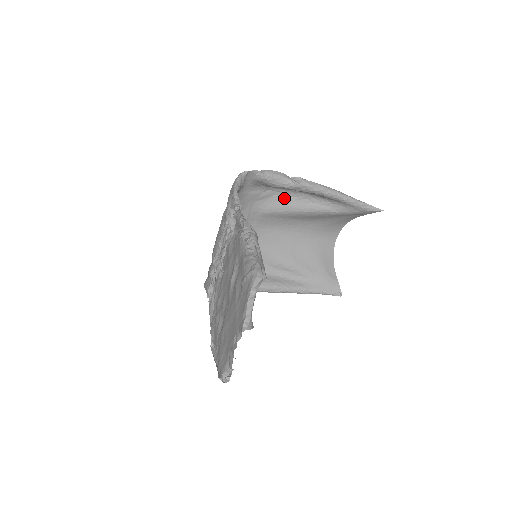
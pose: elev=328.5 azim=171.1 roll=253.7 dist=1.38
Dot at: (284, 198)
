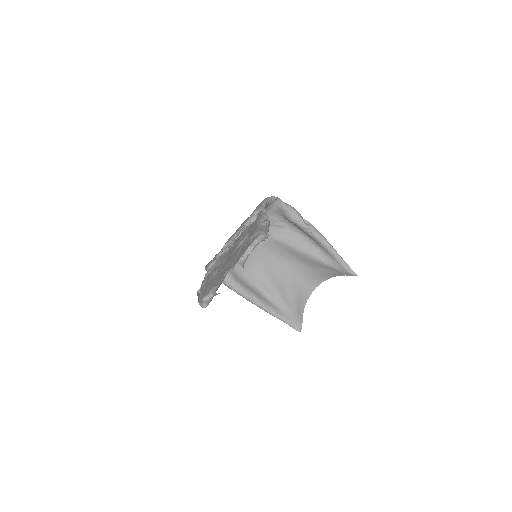
Dot at: (292, 234)
